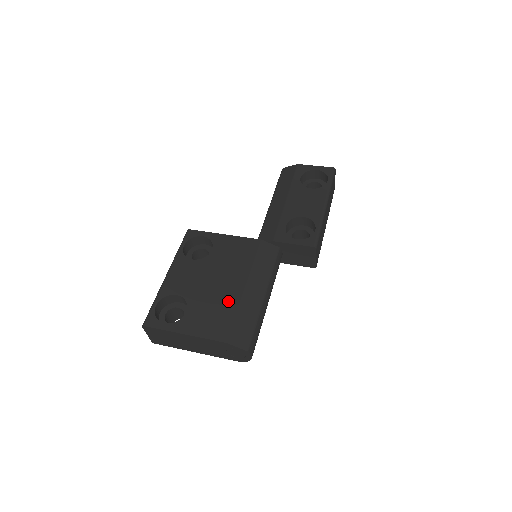
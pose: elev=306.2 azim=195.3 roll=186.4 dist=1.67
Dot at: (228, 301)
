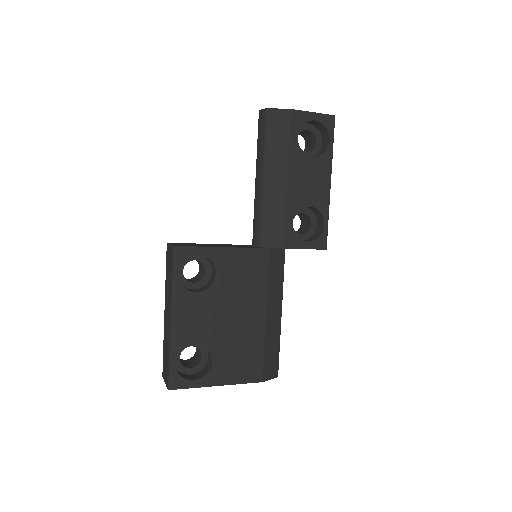
Dot at: (253, 337)
